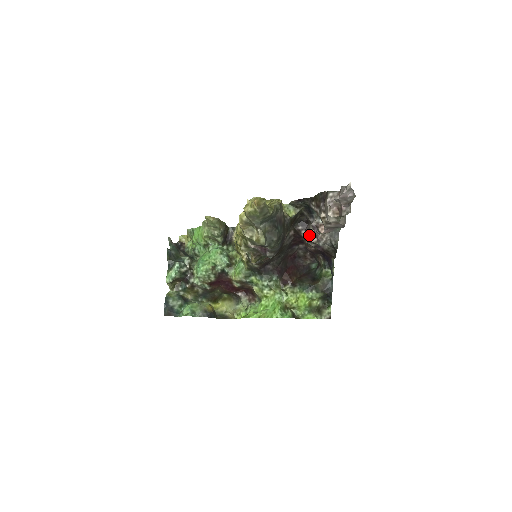
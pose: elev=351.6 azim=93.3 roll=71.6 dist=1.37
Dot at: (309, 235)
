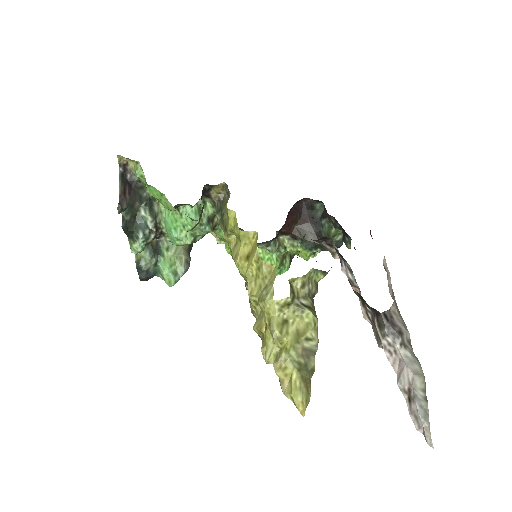
Dot at: (330, 249)
